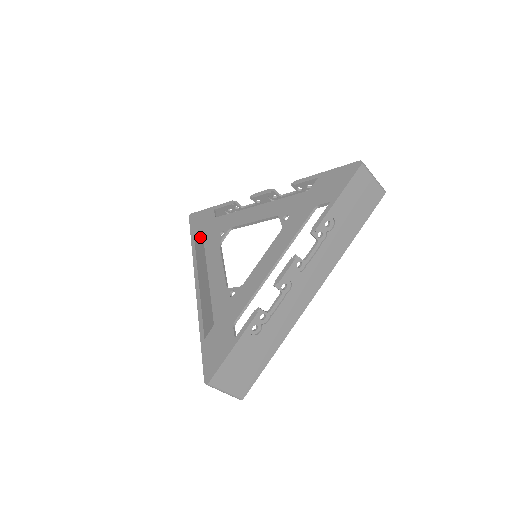
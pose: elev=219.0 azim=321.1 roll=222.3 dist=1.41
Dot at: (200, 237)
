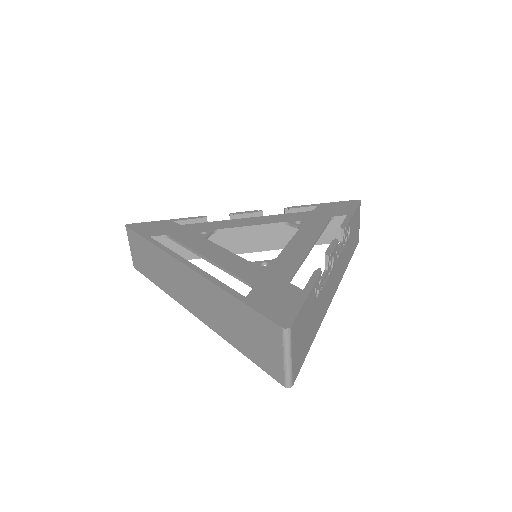
Dot at: occluded
